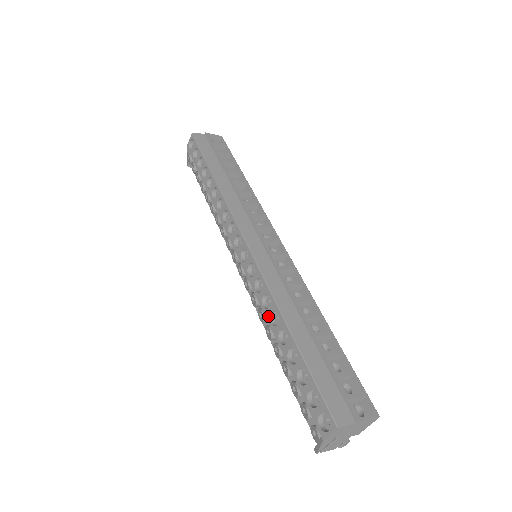
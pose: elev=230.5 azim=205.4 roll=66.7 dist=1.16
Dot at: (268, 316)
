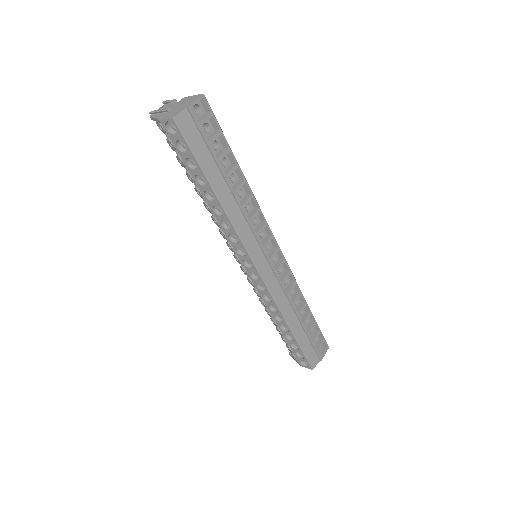
Dot at: (273, 314)
